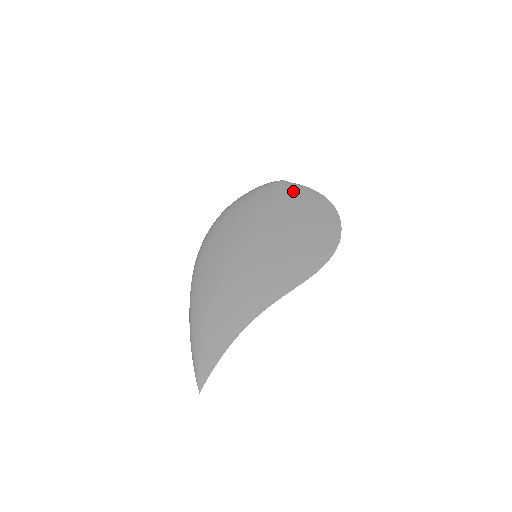
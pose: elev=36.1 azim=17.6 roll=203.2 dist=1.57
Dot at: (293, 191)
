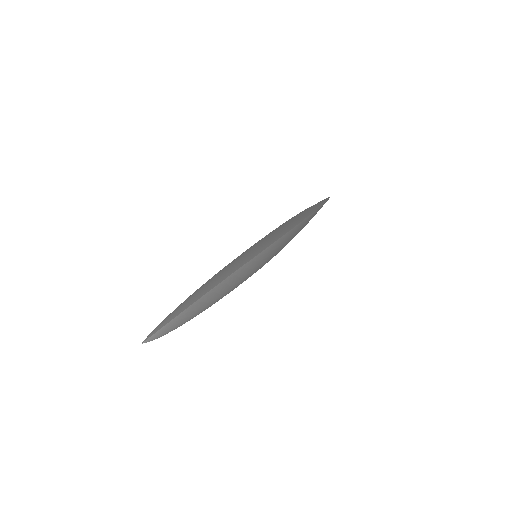
Dot at: occluded
